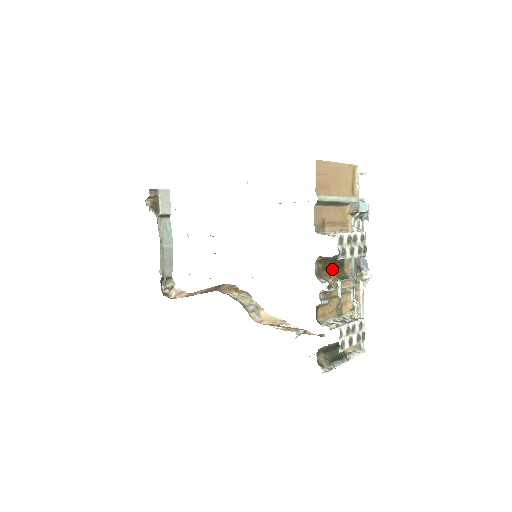
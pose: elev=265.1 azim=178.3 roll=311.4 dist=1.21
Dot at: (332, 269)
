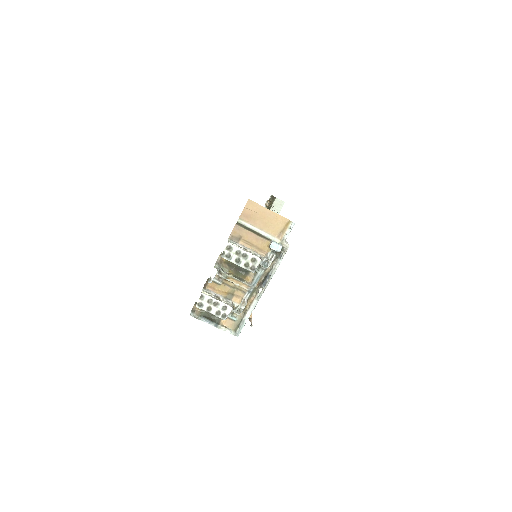
Dot at: (235, 268)
